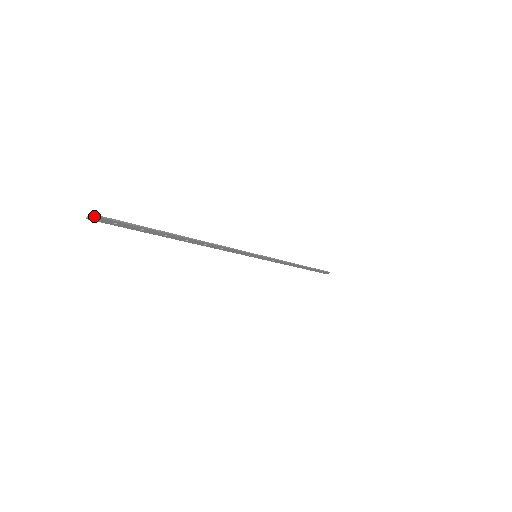
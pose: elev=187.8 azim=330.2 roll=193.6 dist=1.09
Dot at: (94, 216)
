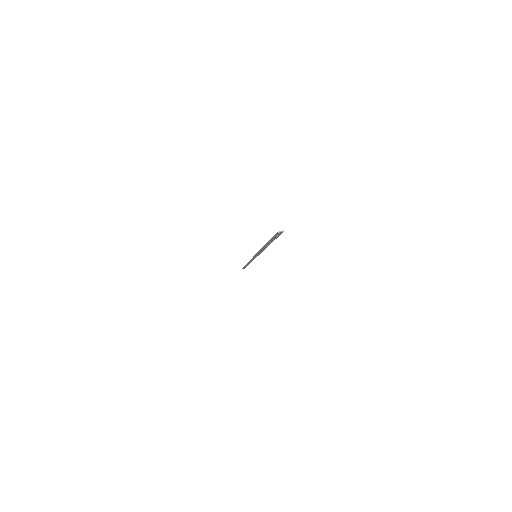
Dot at: (283, 231)
